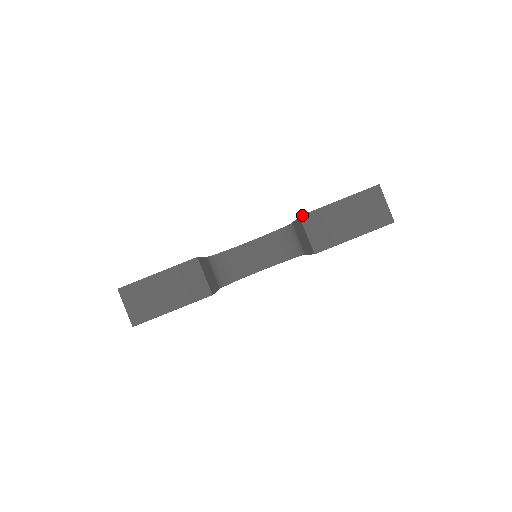
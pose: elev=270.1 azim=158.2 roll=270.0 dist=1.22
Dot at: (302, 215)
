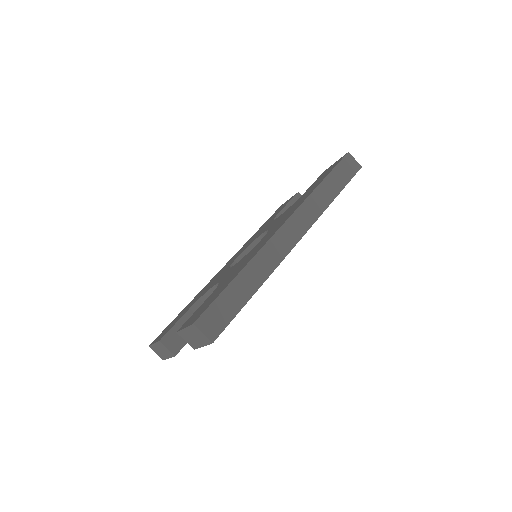
Dot at: (177, 332)
